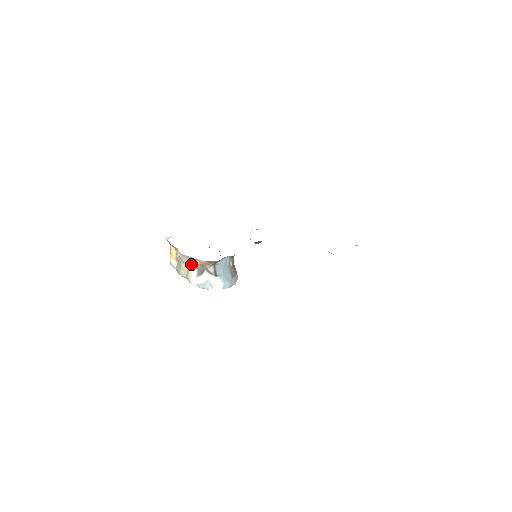
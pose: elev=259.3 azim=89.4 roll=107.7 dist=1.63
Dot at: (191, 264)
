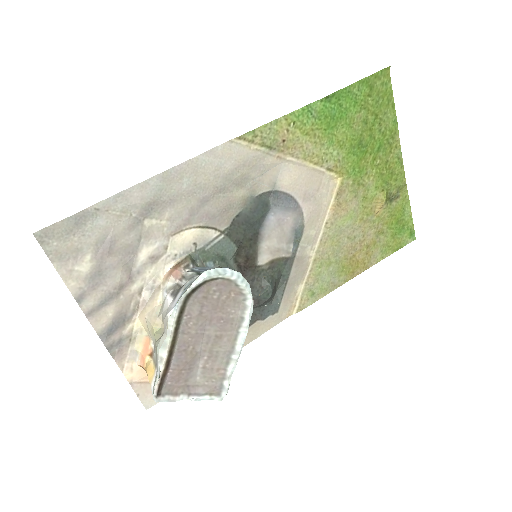
Dot at: (163, 305)
